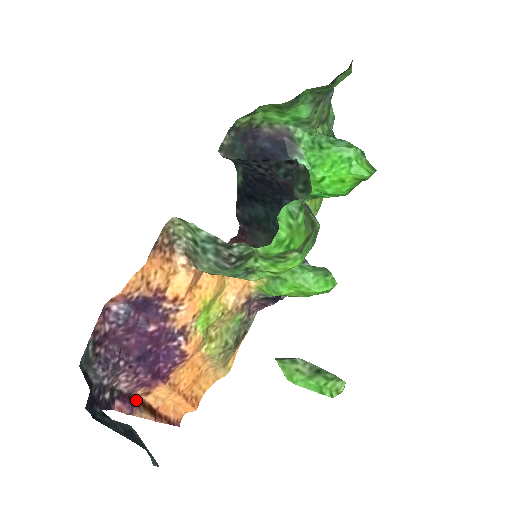
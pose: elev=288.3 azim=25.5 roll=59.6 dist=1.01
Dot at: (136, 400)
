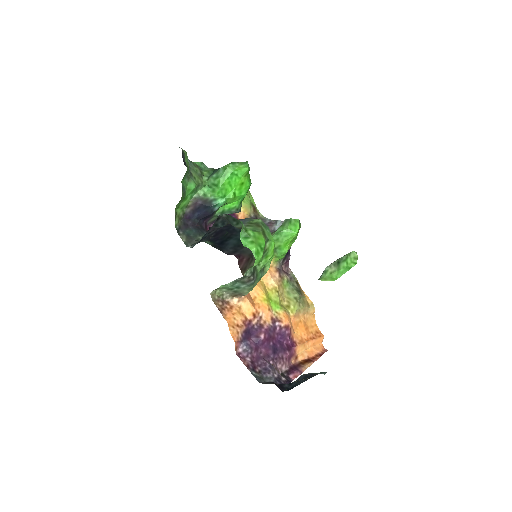
Dot at: (296, 366)
